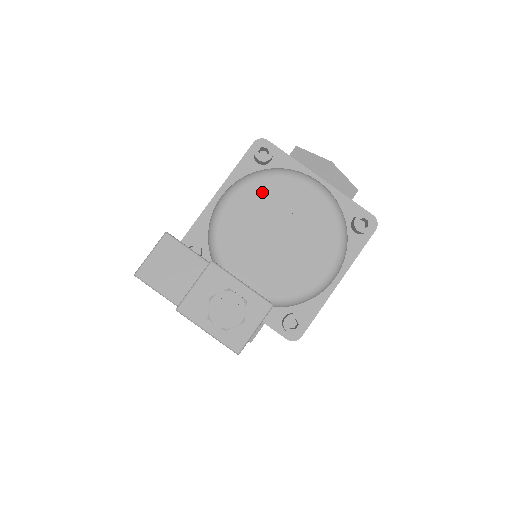
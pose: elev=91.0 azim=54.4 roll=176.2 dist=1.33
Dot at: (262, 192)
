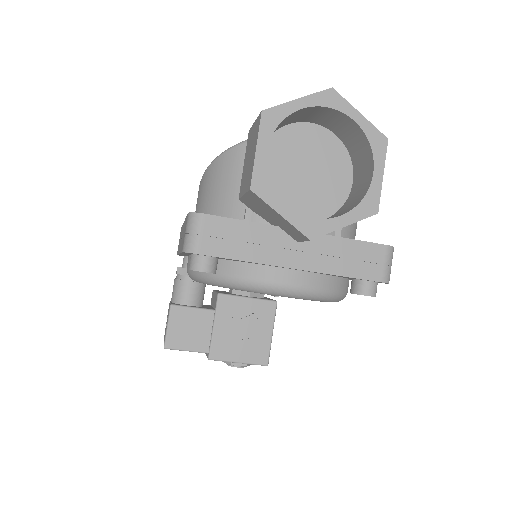
Dot at: occluded
